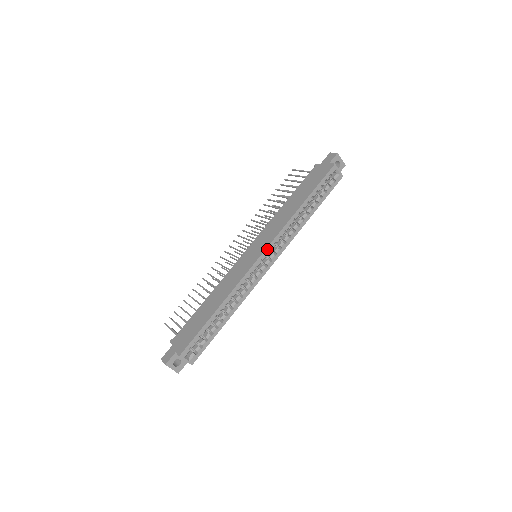
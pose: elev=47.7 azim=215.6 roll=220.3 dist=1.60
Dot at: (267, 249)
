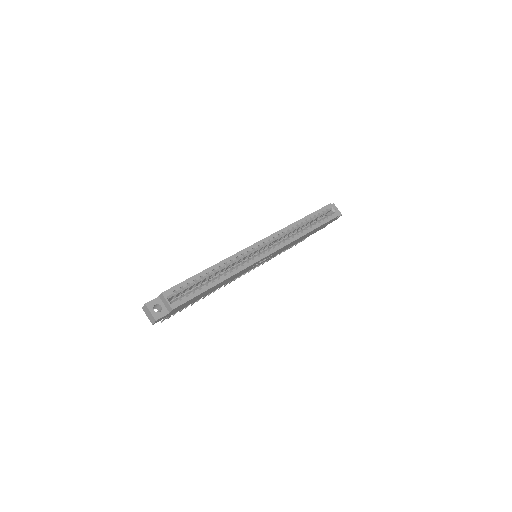
Dot at: (265, 239)
